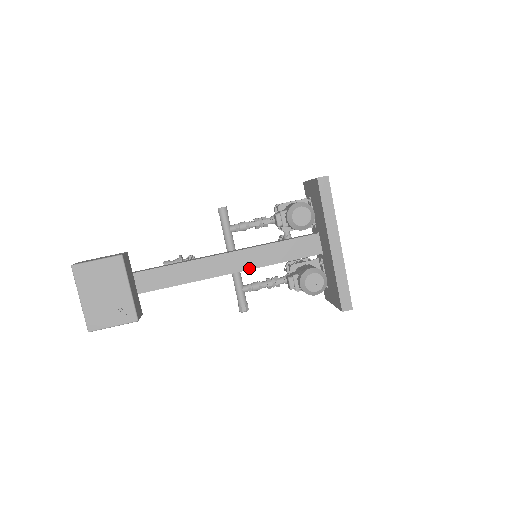
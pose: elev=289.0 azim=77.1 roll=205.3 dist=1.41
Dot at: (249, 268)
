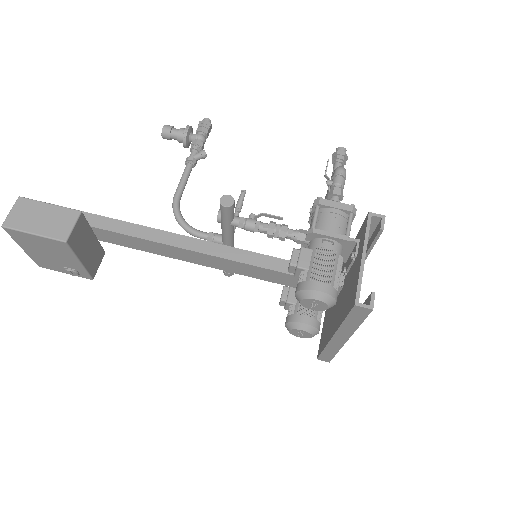
Dot at: (238, 273)
